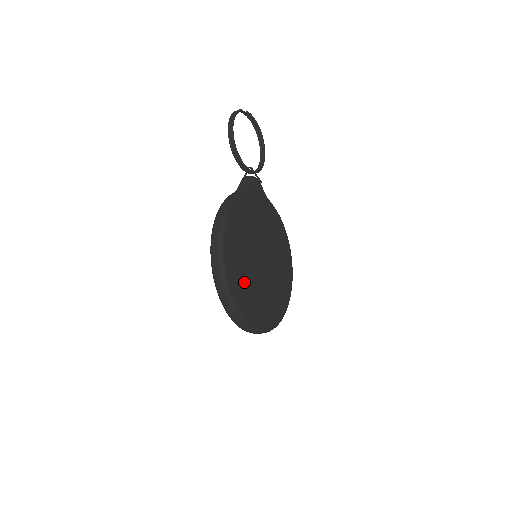
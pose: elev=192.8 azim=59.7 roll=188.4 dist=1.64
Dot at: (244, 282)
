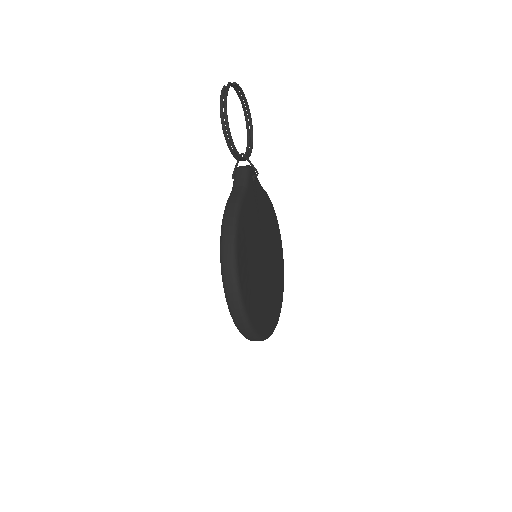
Dot at: (255, 296)
